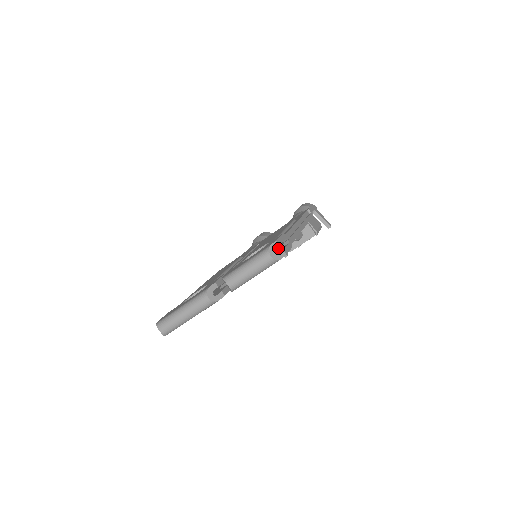
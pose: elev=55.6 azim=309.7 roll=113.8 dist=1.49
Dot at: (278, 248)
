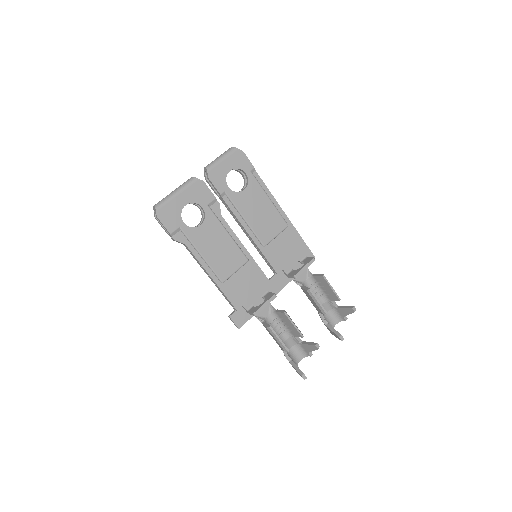
Dot at: (250, 182)
